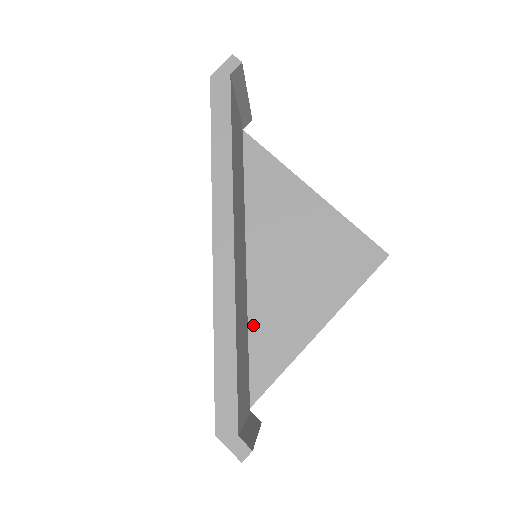
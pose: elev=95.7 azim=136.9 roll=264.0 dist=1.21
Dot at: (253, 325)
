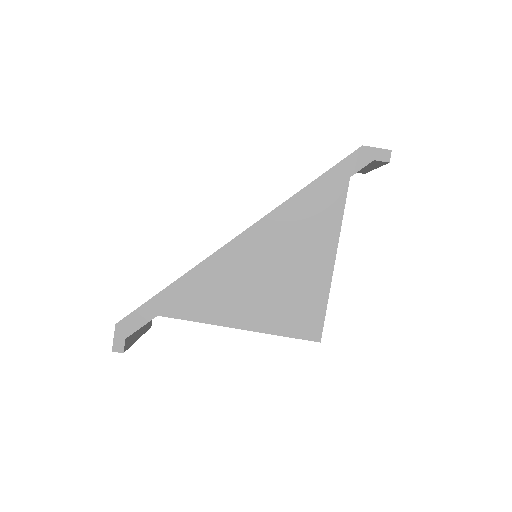
Dot at: (209, 281)
